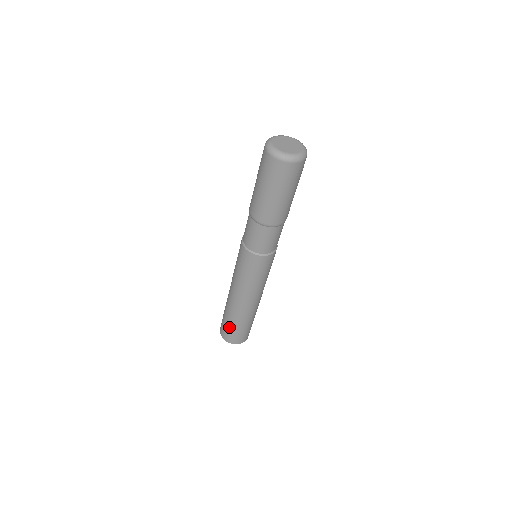
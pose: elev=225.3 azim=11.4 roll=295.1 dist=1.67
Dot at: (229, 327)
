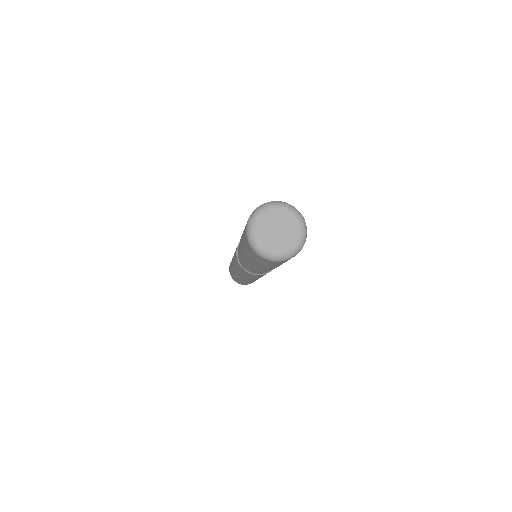
Dot at: (234, 278)
